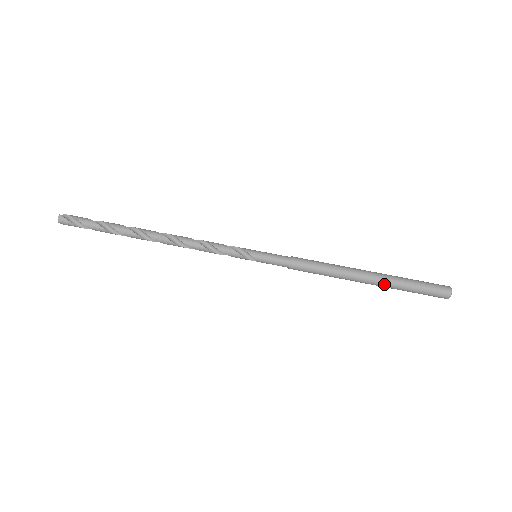
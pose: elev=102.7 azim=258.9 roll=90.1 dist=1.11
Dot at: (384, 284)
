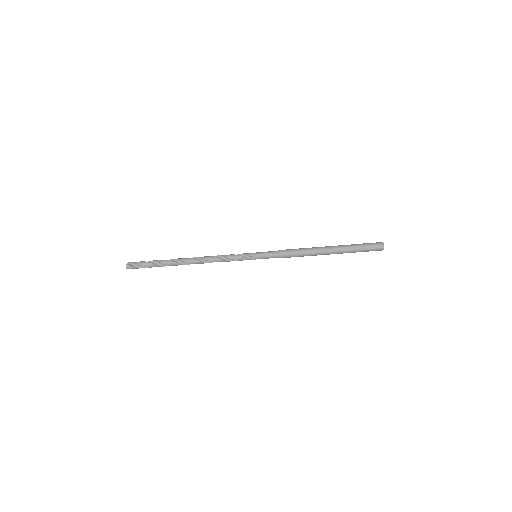
Dot at: (340, 252)
